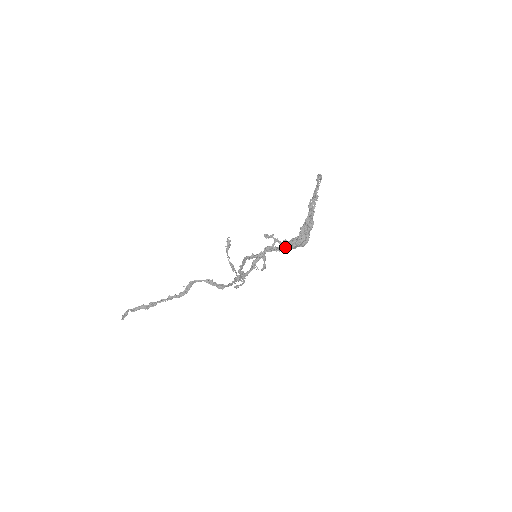
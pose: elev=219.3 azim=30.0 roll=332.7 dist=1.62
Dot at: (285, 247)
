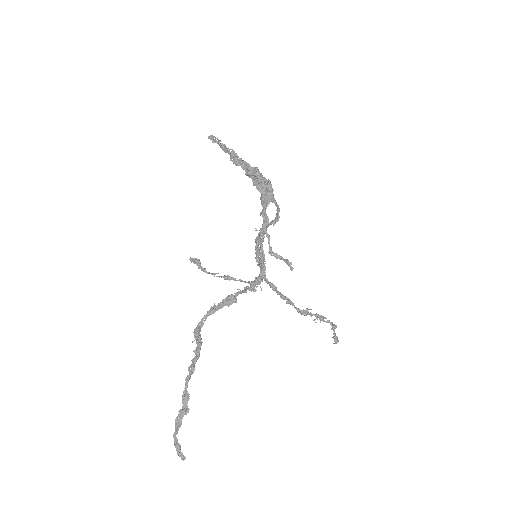
Dot at: (275, 222)
